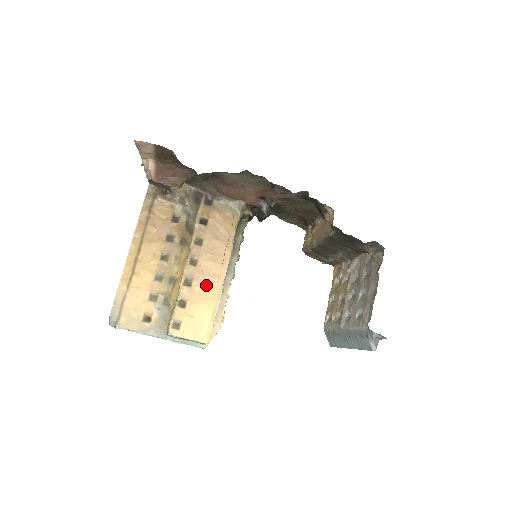
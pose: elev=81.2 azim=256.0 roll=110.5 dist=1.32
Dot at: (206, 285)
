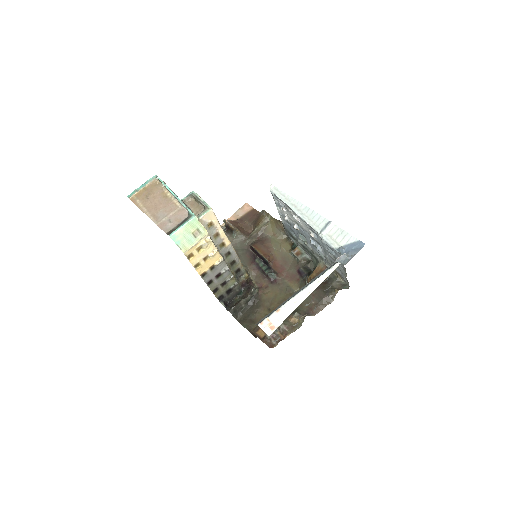
Dot at: occluded
